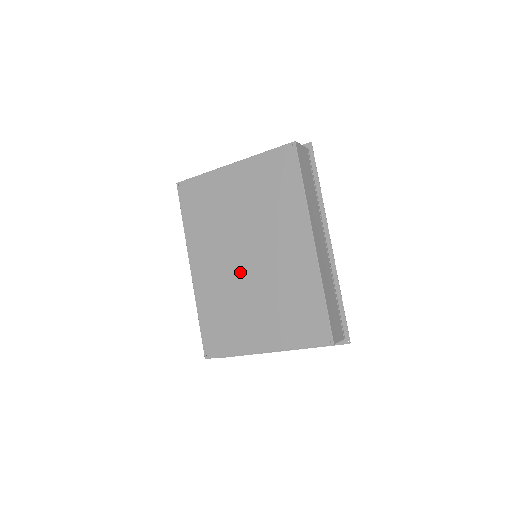
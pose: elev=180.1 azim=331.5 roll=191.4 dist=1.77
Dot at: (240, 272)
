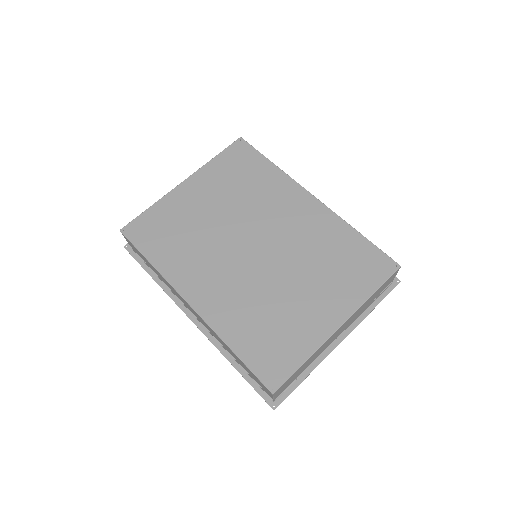
Dot at: (256, 267)
